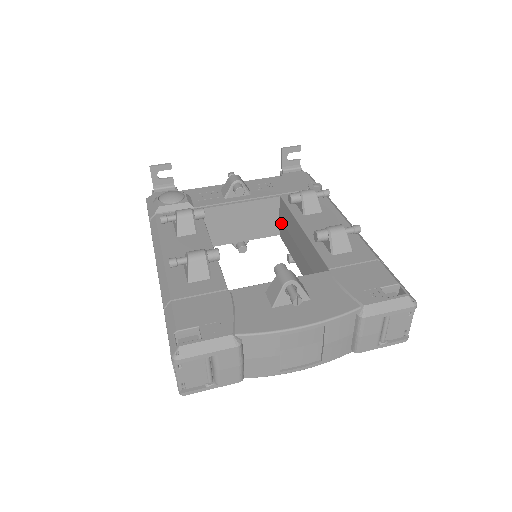
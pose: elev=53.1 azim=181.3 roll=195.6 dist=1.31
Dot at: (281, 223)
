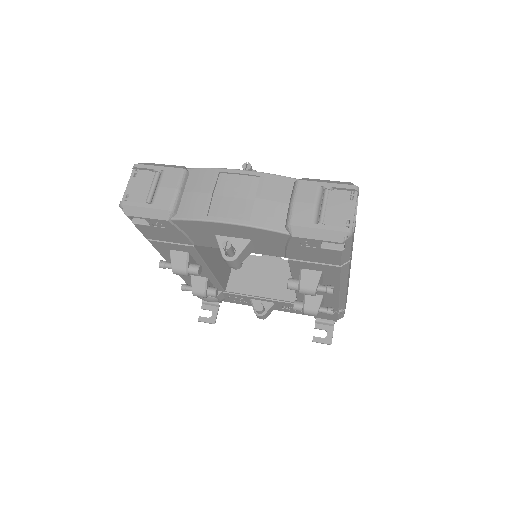
Dot at: occluded
